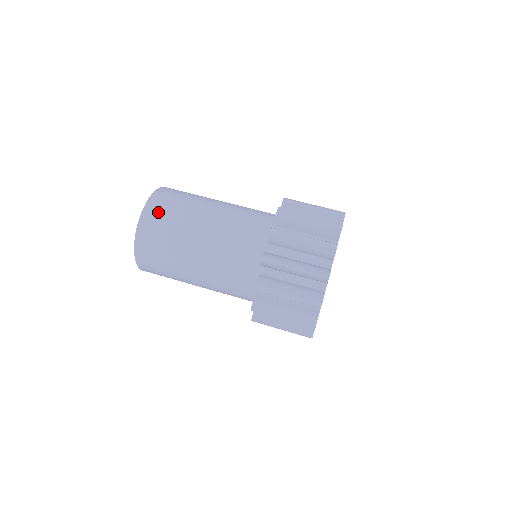
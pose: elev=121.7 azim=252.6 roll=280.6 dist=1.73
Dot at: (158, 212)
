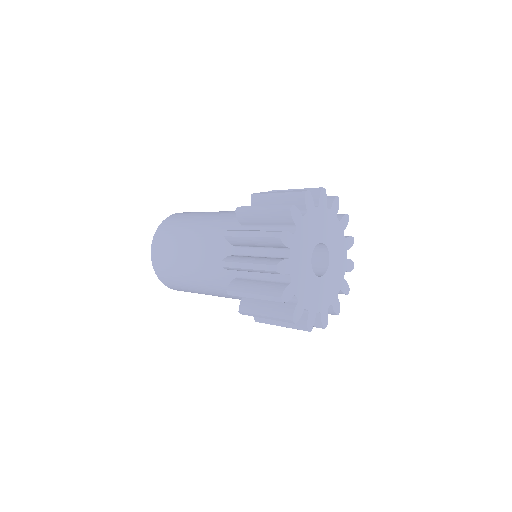
Dot at: occluded
